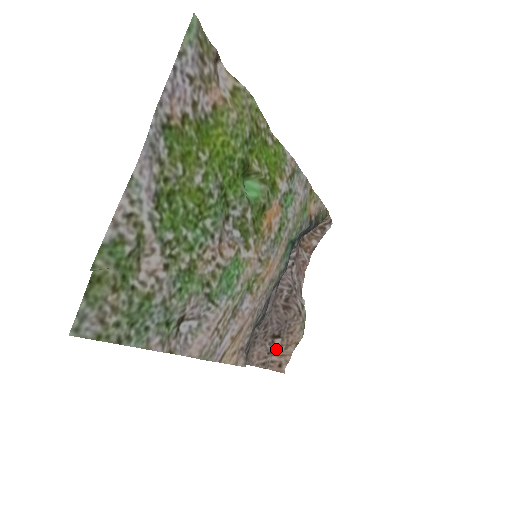
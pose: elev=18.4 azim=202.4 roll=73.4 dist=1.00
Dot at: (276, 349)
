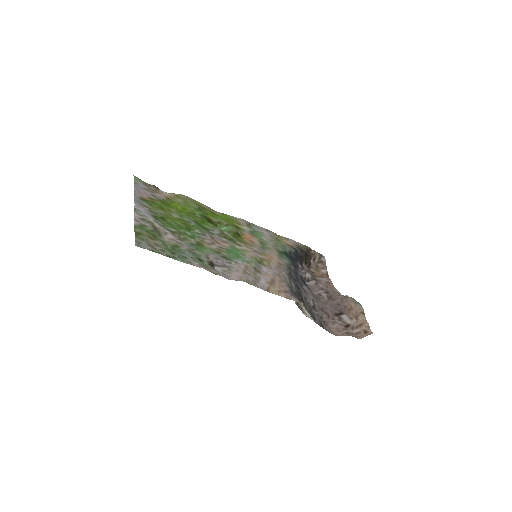
Dot at: (349, 322)
